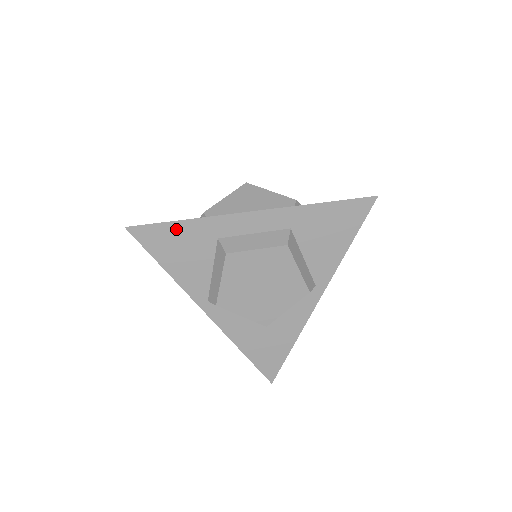
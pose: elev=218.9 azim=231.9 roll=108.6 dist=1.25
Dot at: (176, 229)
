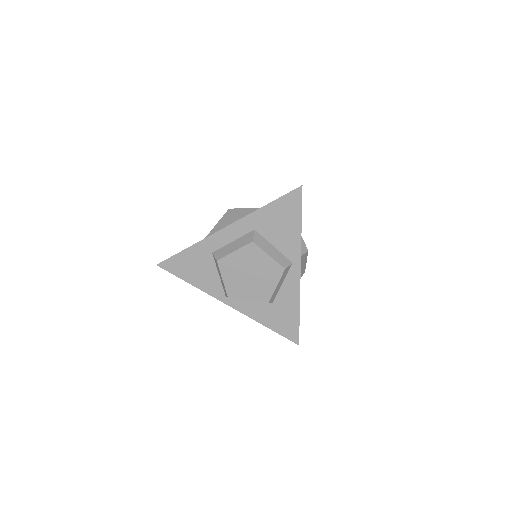
Dot at: (185, 256)
